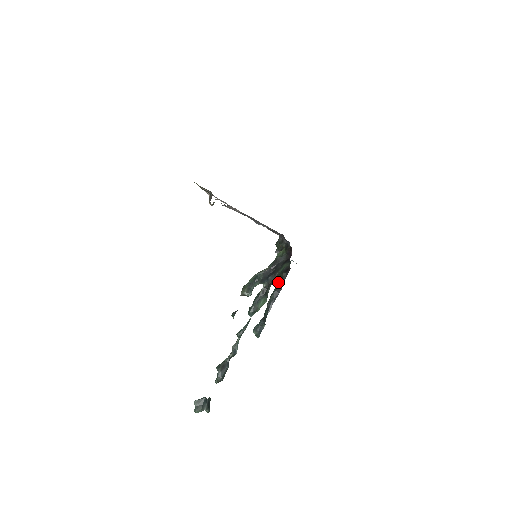
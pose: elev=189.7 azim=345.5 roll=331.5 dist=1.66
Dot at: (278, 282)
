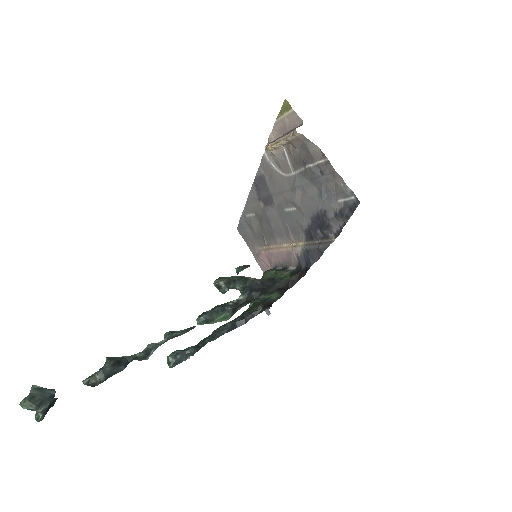
Dot at: (245, 313)
